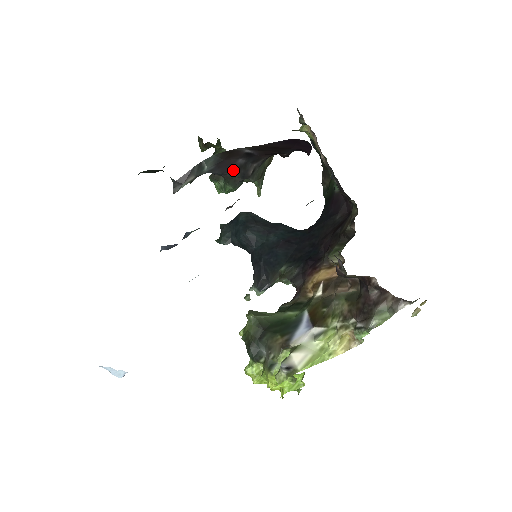
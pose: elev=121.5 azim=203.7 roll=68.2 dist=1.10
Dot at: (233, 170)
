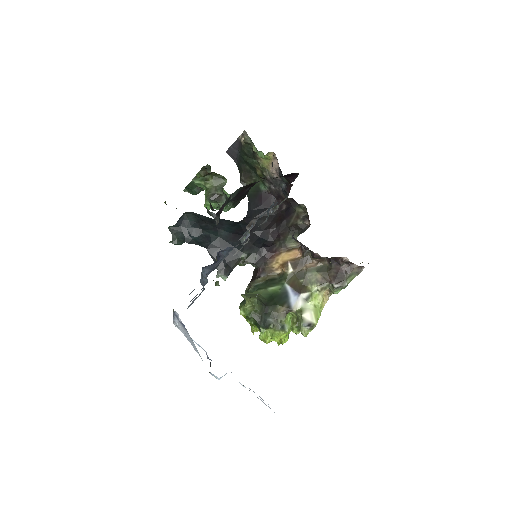
Dot at: (242, 195)
